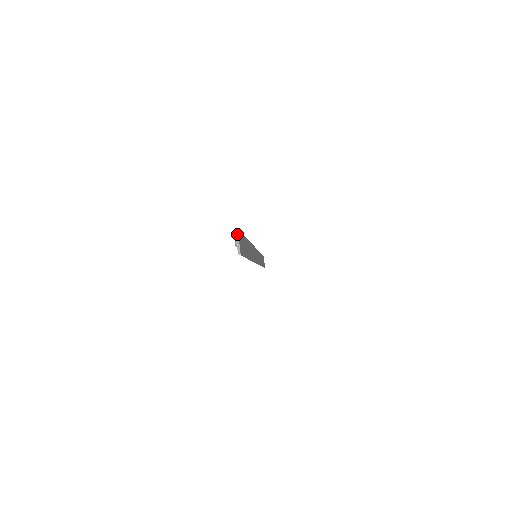
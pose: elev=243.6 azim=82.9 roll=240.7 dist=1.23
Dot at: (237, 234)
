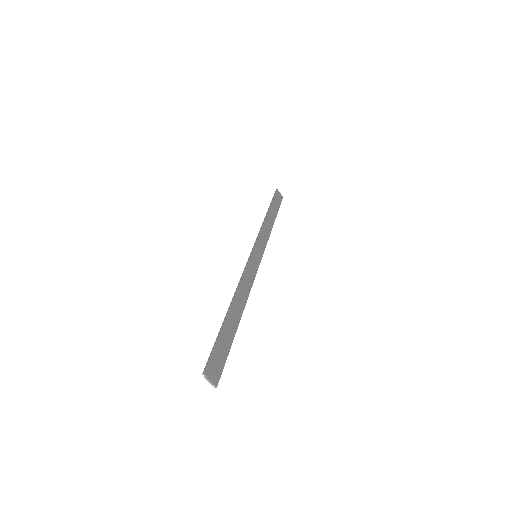
Dot at: (205, 377)
